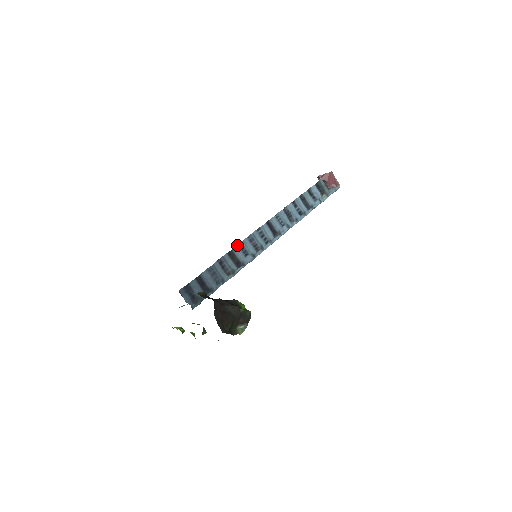
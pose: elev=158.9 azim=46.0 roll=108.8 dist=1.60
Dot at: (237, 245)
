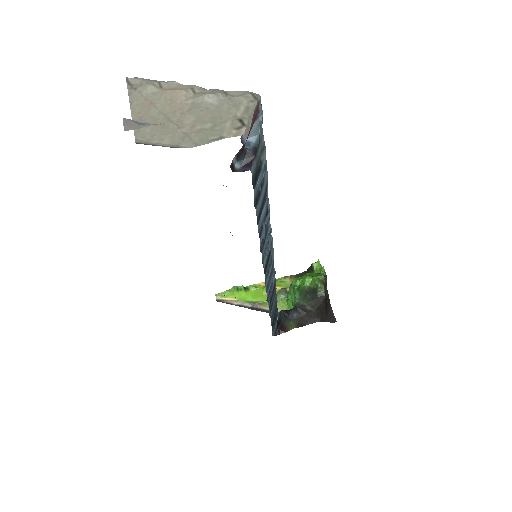
Dot at: (268, 302)
